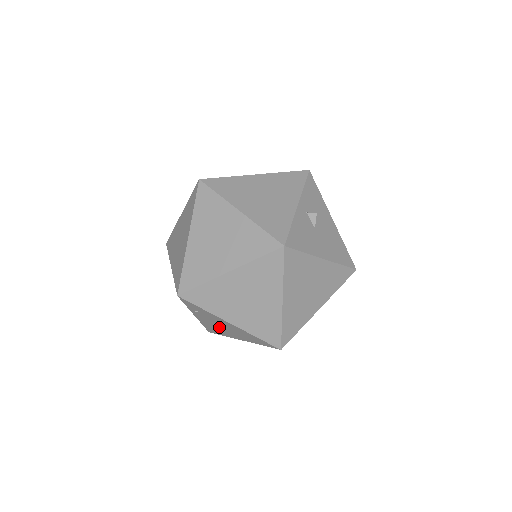
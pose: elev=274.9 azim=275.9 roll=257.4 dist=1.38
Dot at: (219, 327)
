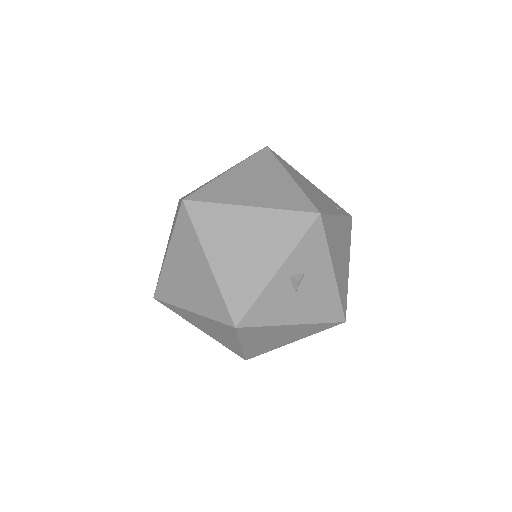
Dot at: occluded
